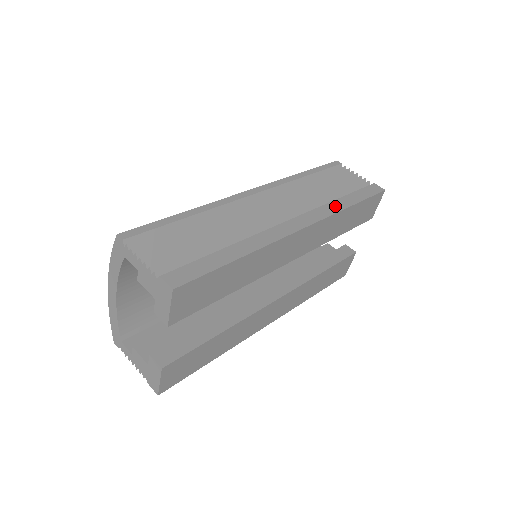
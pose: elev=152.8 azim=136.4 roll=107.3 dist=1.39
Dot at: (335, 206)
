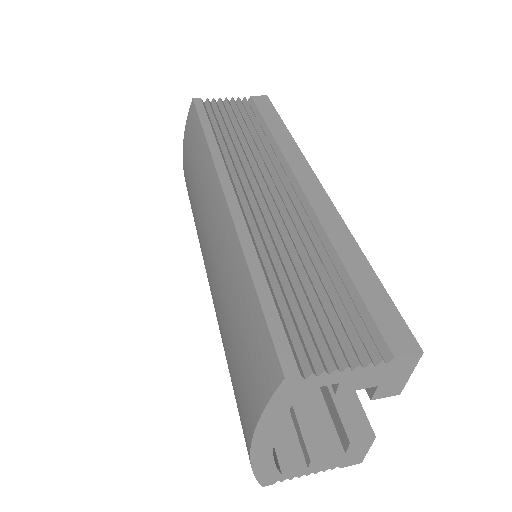
Dot at: (285, 141)
